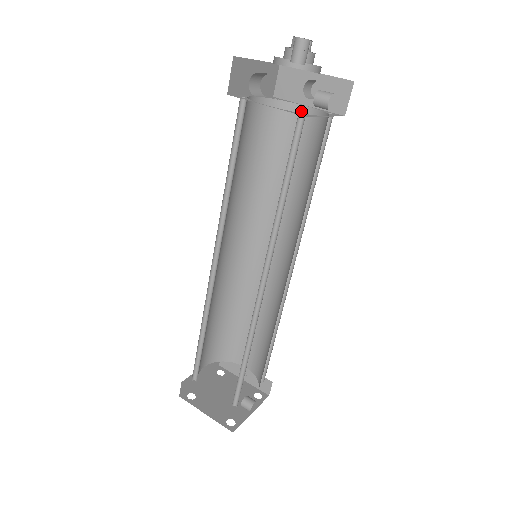
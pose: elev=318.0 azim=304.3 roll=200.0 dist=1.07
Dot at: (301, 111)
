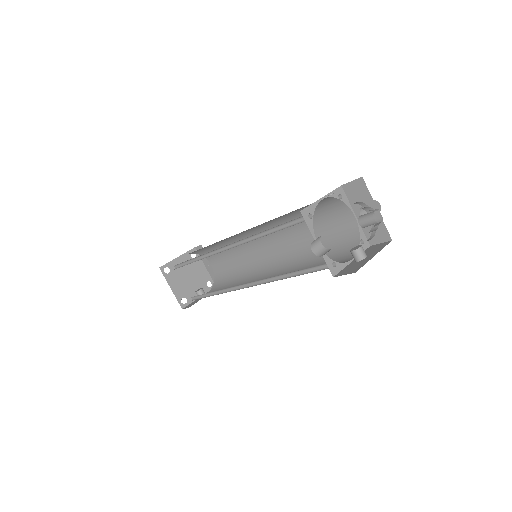
Dot at: (349, 215)
